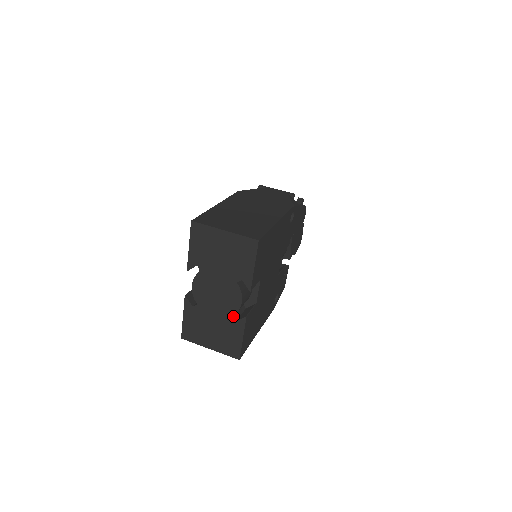
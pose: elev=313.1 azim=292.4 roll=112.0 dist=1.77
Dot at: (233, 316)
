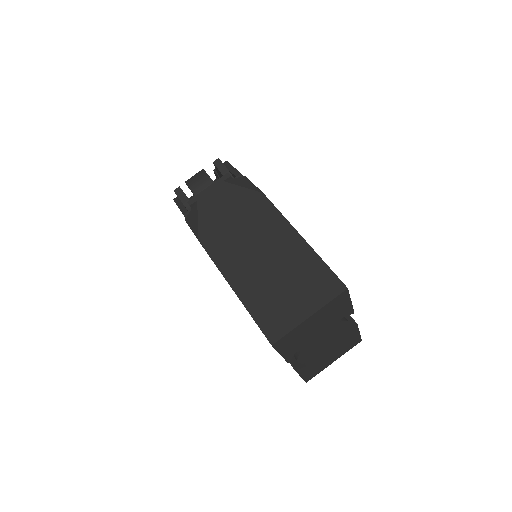
Dot at: (344, 334)
